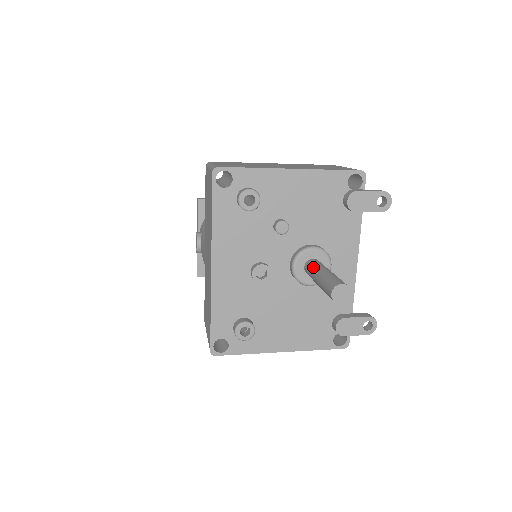
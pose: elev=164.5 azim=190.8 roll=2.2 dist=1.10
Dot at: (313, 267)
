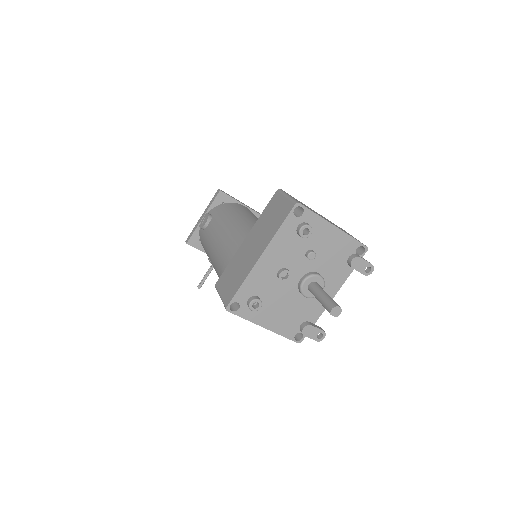
Dot at: (318, 288)
